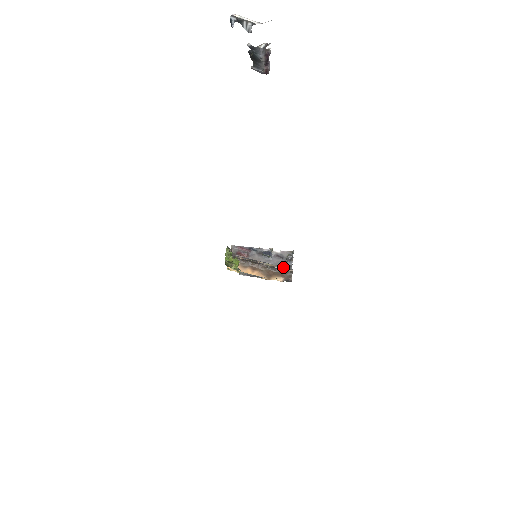
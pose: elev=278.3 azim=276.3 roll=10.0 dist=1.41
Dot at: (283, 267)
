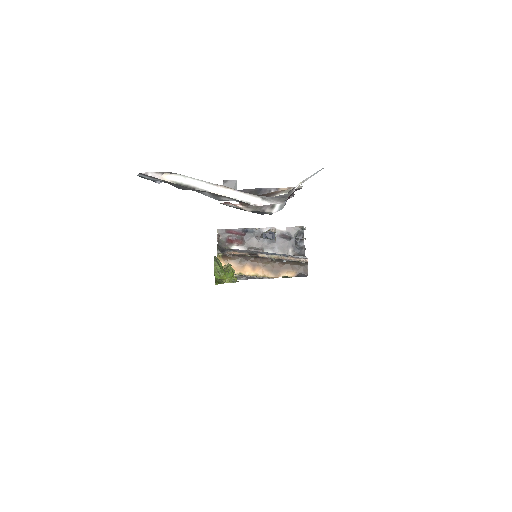
Dot at: (294, 257)
